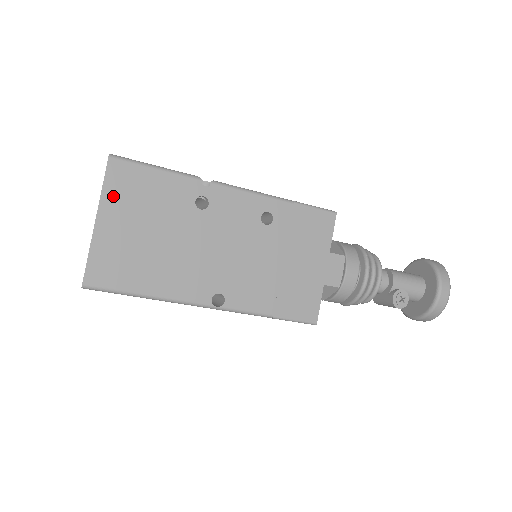
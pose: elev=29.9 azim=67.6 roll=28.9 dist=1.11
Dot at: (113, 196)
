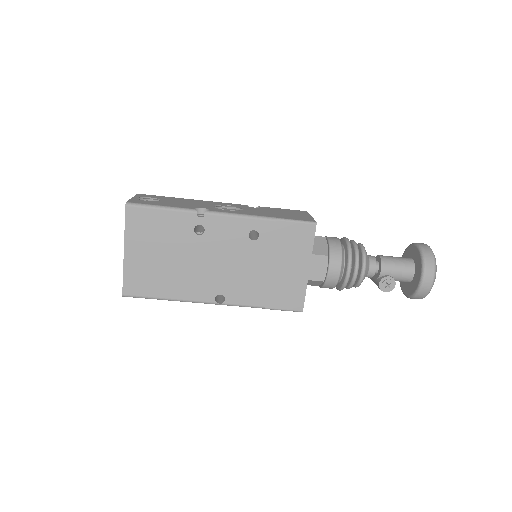
Dot at: (133, 233)
